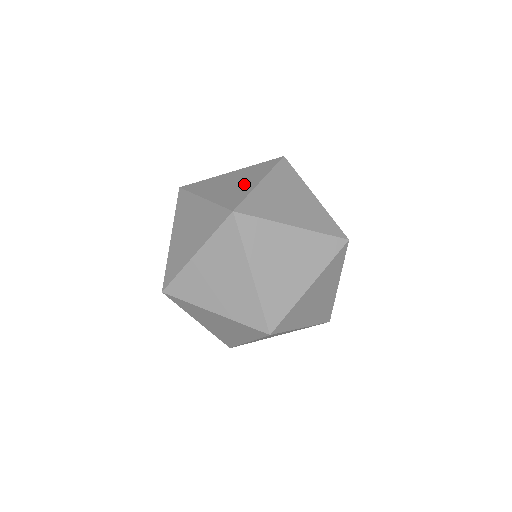
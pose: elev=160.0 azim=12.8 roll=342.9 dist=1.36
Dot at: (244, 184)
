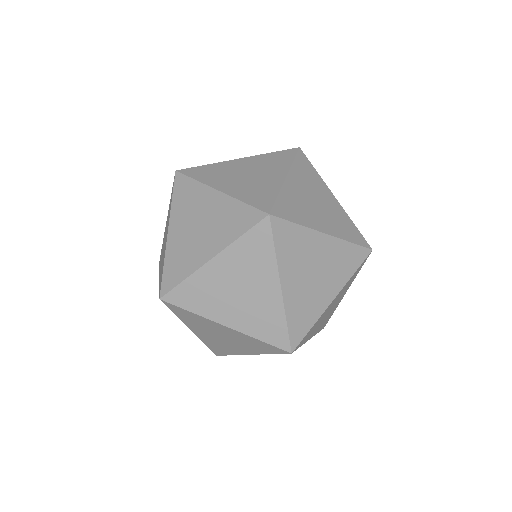
Dot at: occluded
